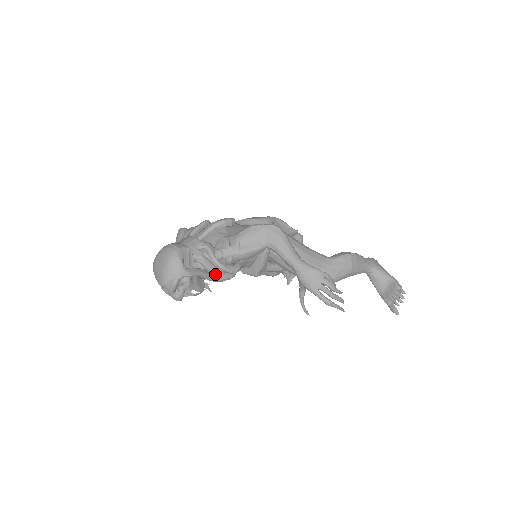
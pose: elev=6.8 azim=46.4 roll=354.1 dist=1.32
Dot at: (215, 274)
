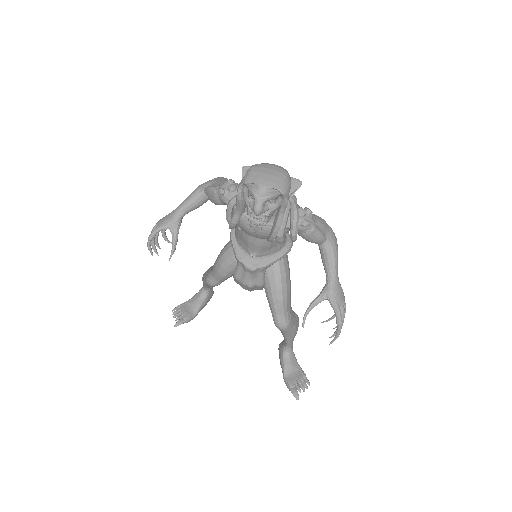
Dot at: (284, 224)
